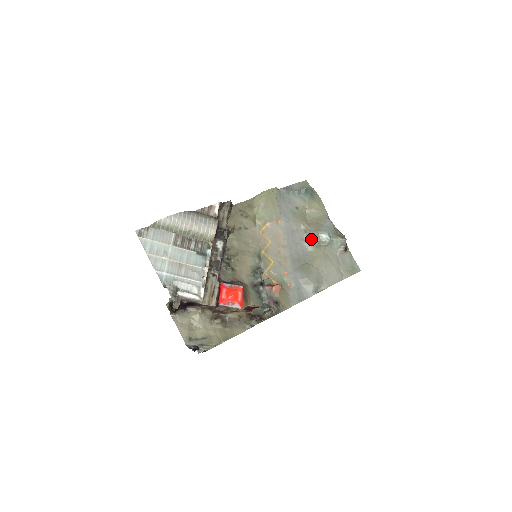
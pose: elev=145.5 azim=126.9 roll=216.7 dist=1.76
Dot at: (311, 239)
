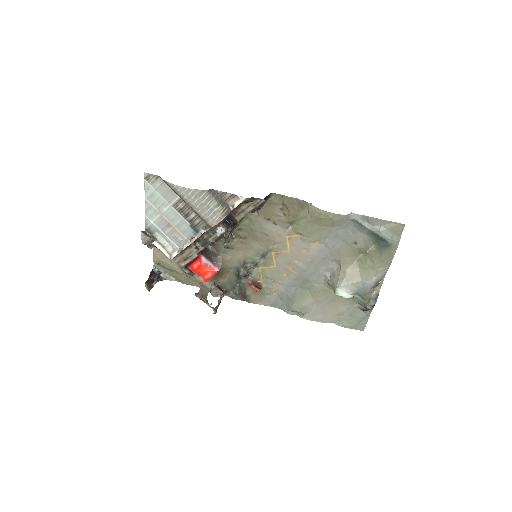
Dot at: (332, 281)
